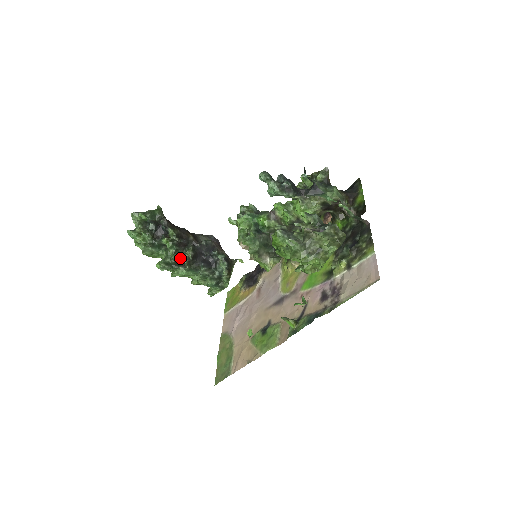
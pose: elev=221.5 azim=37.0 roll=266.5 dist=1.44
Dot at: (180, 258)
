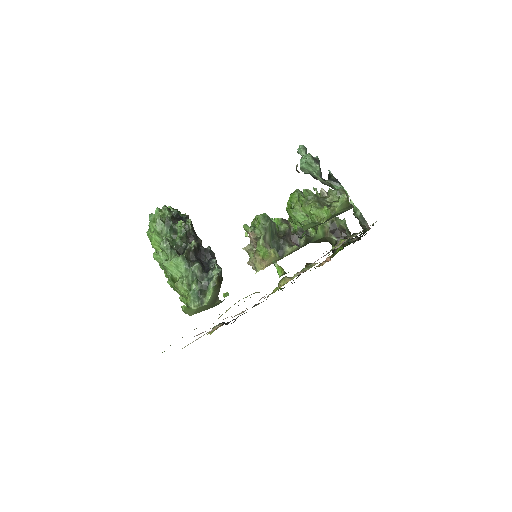
Dot at: (182, 247)
